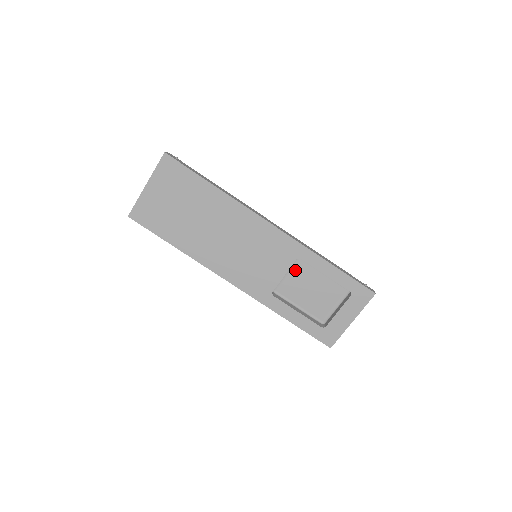
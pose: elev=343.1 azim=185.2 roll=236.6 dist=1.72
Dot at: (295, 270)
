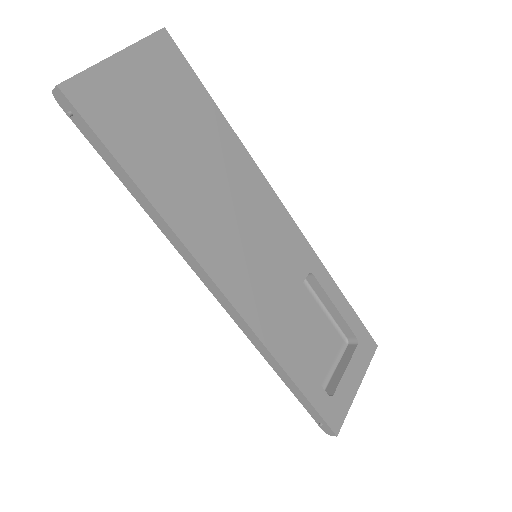
Dot at: (294, 296)
